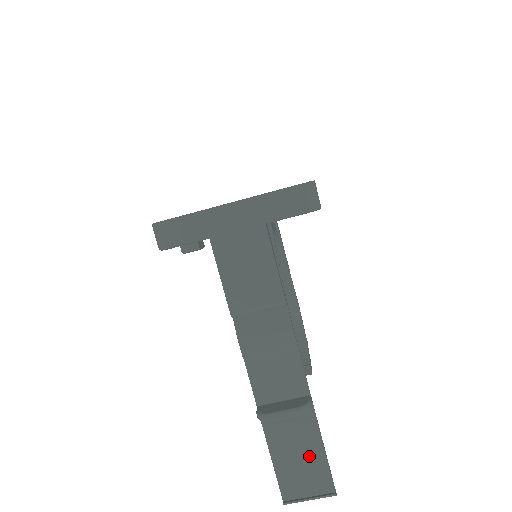
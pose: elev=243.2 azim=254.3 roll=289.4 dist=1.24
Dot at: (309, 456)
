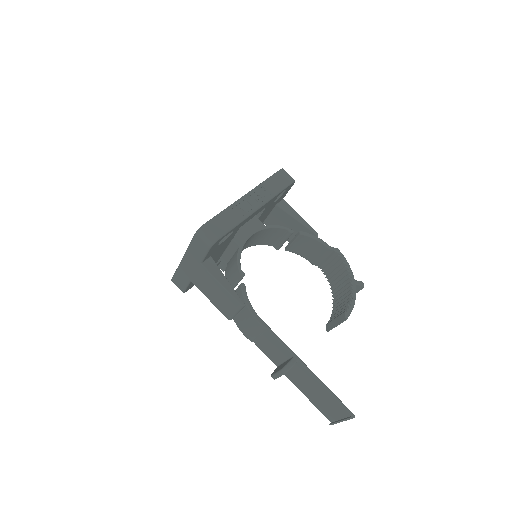
Dot at: (322, 394)
